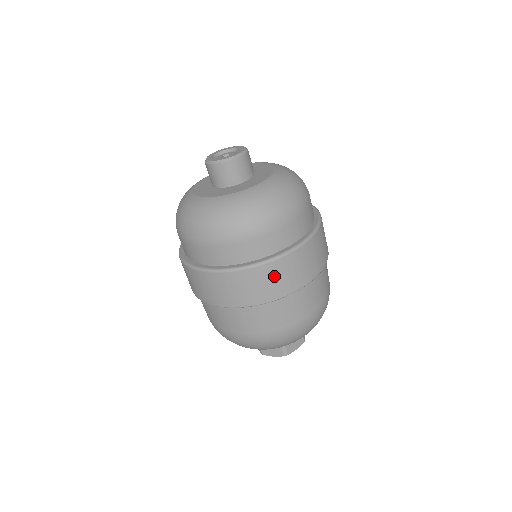
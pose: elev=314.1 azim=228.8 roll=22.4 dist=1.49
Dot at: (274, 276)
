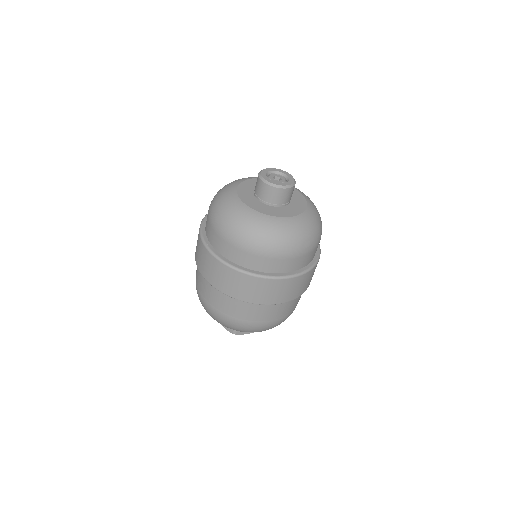
Dot at: (254, 287)
